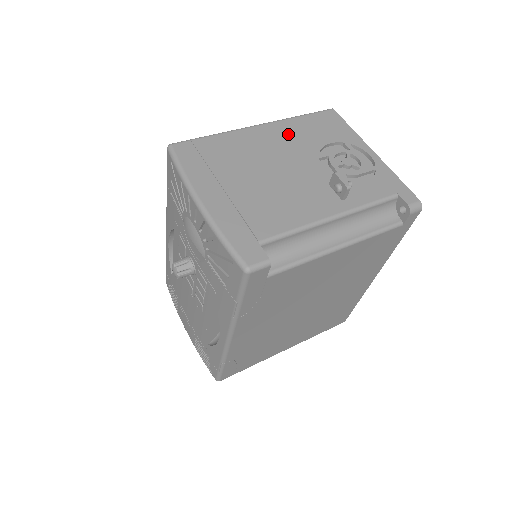
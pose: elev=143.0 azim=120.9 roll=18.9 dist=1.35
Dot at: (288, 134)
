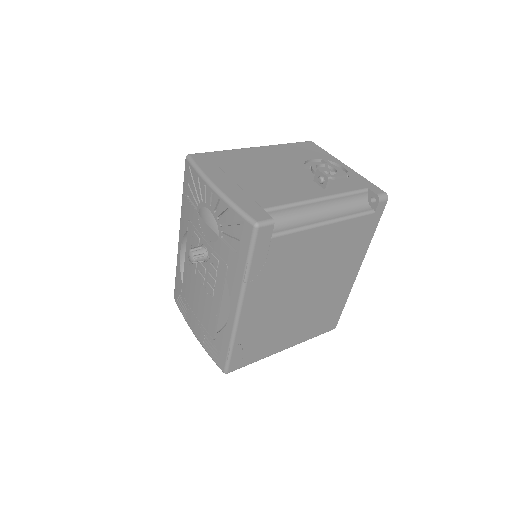
Dot at: (278, 153)
